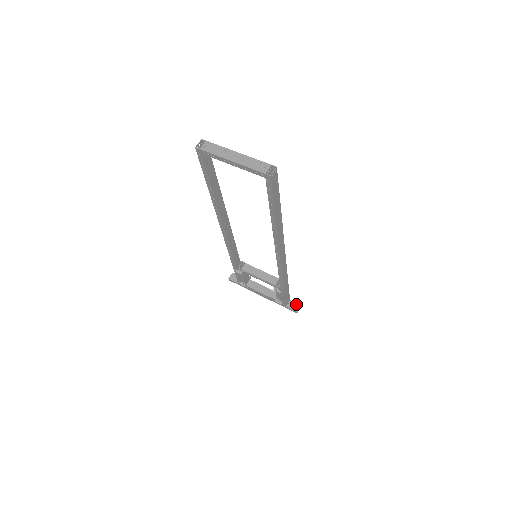
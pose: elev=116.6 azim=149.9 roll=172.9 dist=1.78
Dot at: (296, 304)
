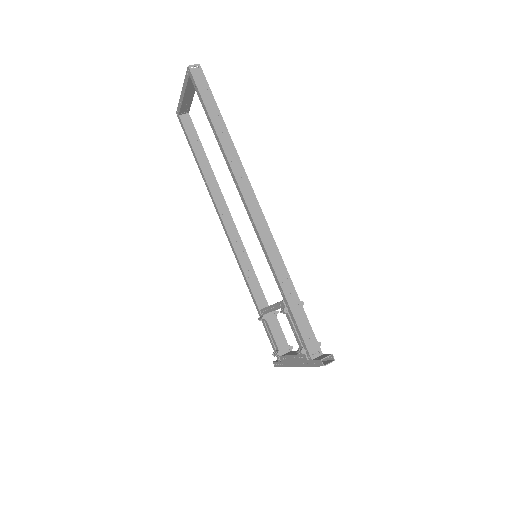
Dot at: (327, 354)
